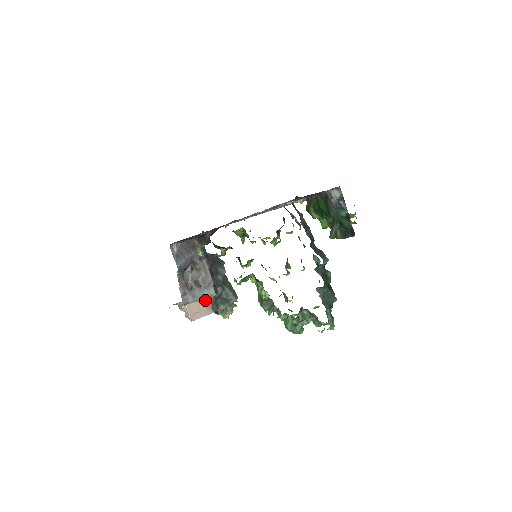
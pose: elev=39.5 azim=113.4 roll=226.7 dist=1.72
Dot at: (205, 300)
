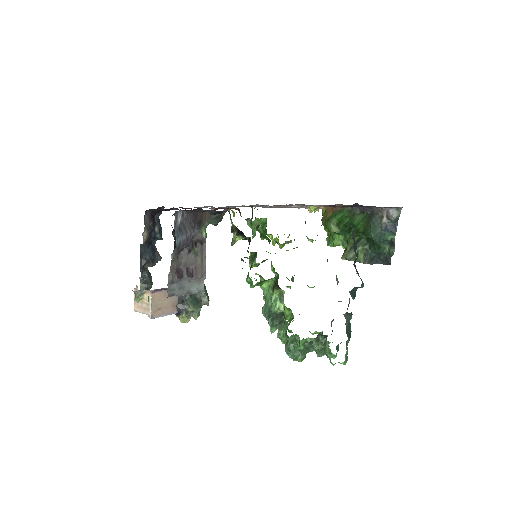
Dot at: occluded
